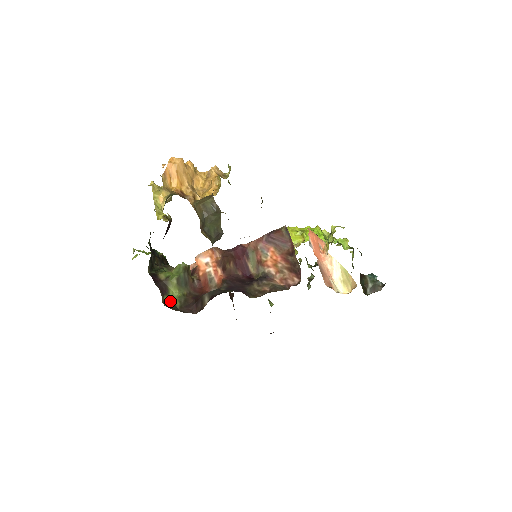
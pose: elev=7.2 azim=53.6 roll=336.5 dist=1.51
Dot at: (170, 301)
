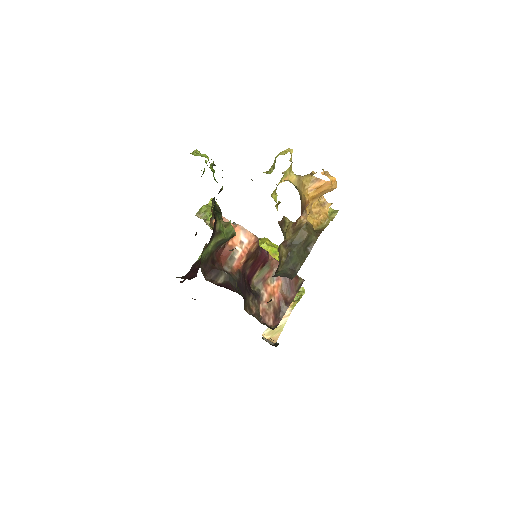
Dot at: (204, 253)
